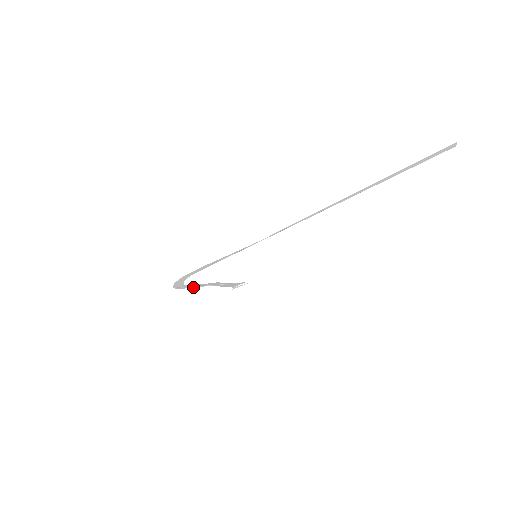
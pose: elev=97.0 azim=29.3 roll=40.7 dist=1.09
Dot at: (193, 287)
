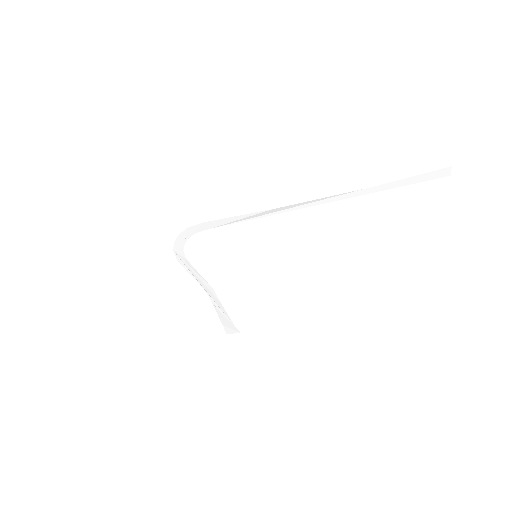
Dot at: (190, 273)
